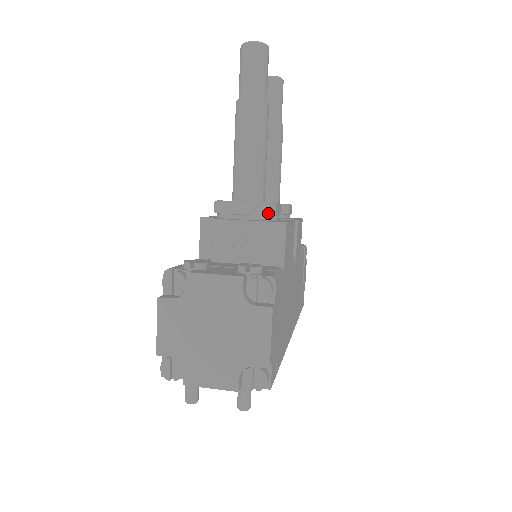
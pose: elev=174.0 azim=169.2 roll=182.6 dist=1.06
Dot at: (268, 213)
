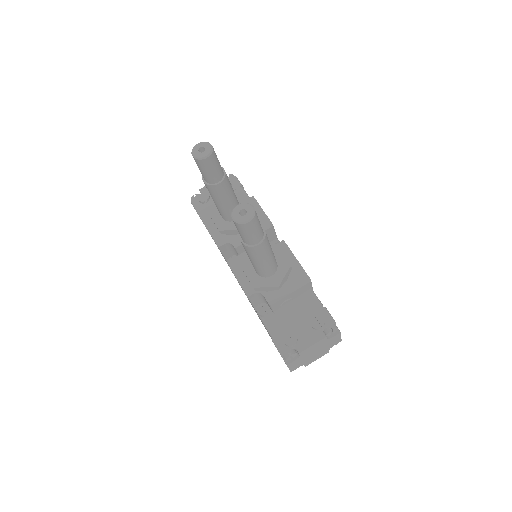
Dot at: (289, 273)
